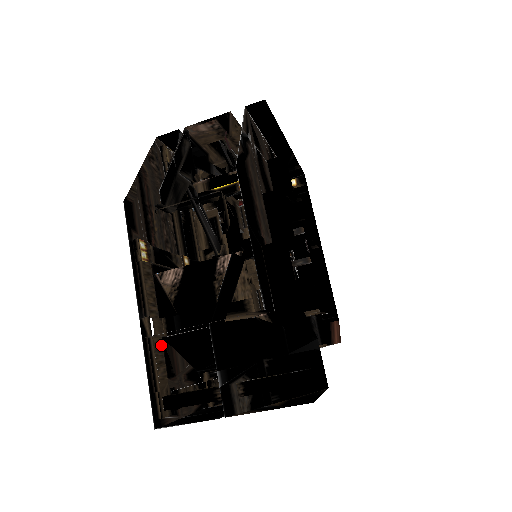
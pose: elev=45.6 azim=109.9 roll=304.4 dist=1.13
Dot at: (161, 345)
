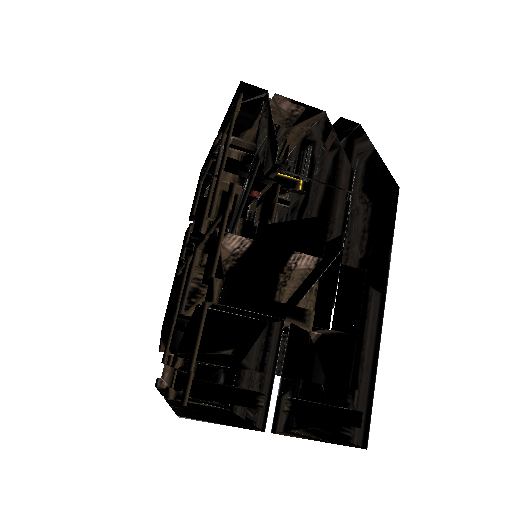
Dot at: occluded
